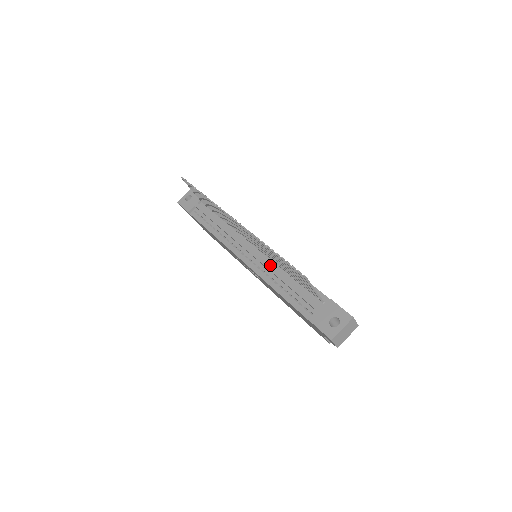
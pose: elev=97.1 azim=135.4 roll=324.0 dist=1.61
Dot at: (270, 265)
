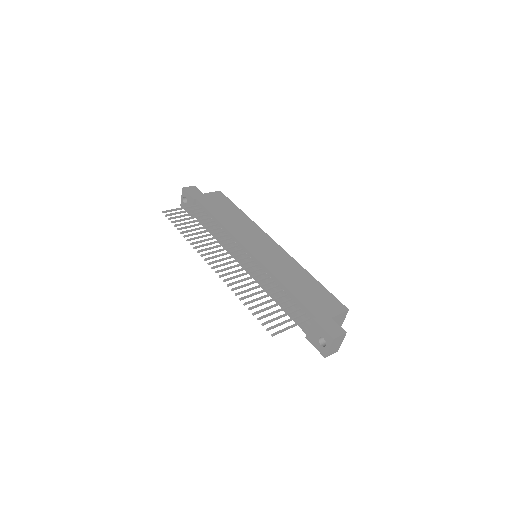
Dot at: (263, 280)
